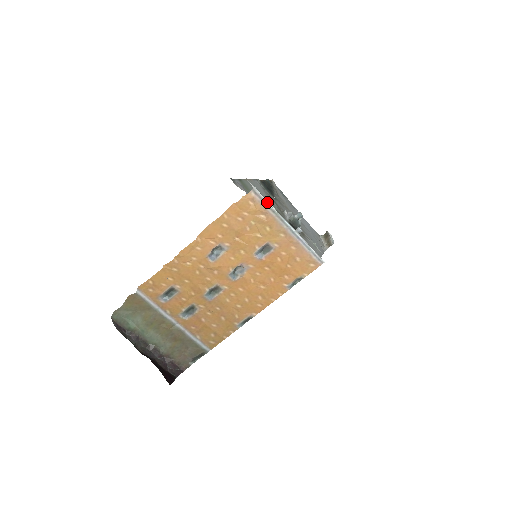
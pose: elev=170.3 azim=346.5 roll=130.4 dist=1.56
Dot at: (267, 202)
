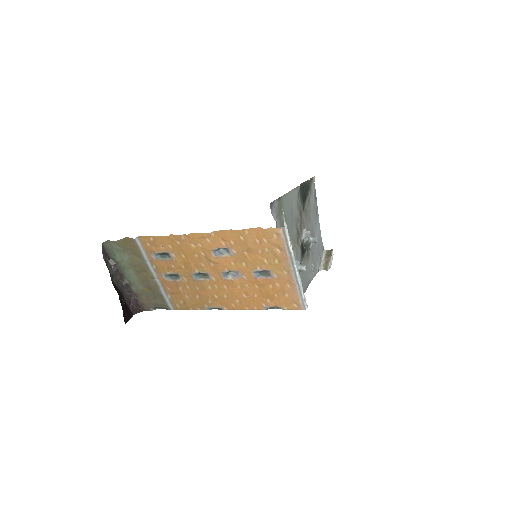
Dot at: (289, 243)
